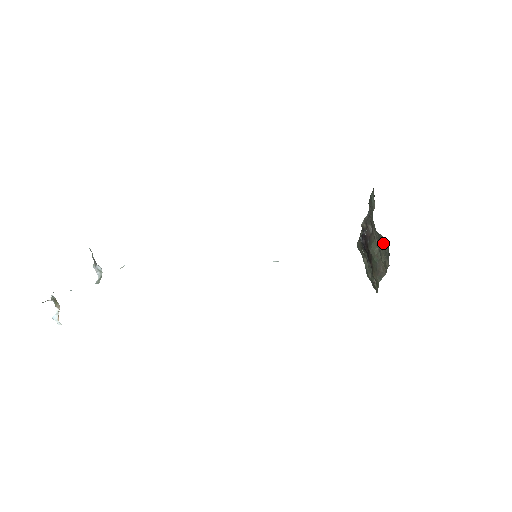
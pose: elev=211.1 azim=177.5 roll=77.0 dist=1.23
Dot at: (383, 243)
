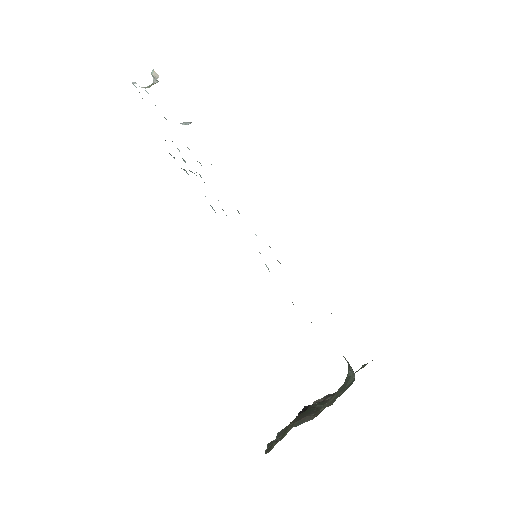
Dot at: (344, 389)
